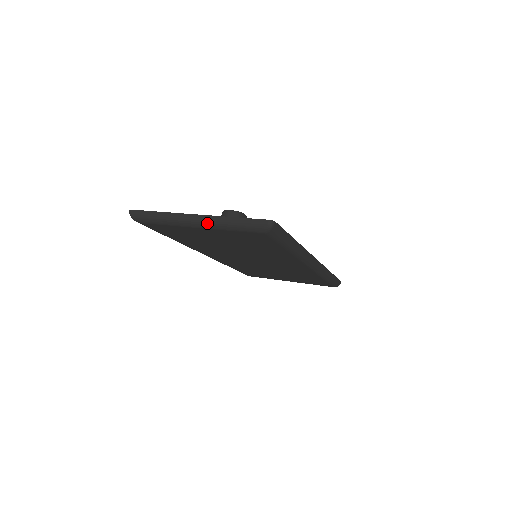
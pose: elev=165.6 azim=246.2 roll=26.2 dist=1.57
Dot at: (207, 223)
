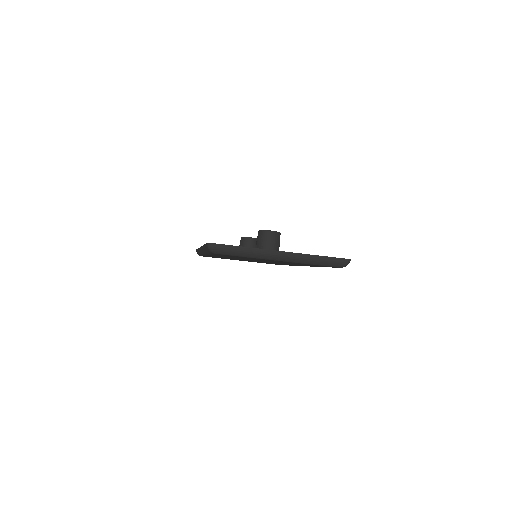
Dot at: (292, 259)
